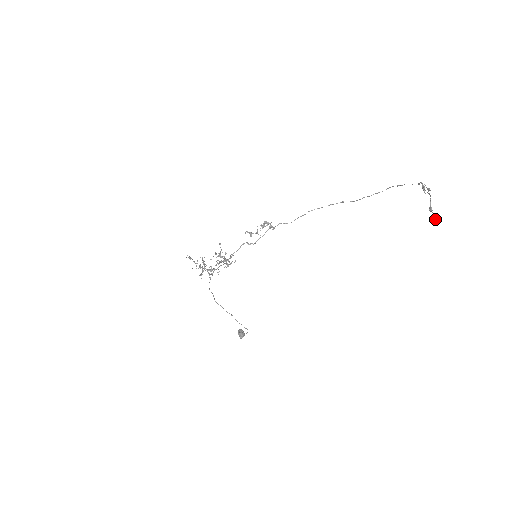
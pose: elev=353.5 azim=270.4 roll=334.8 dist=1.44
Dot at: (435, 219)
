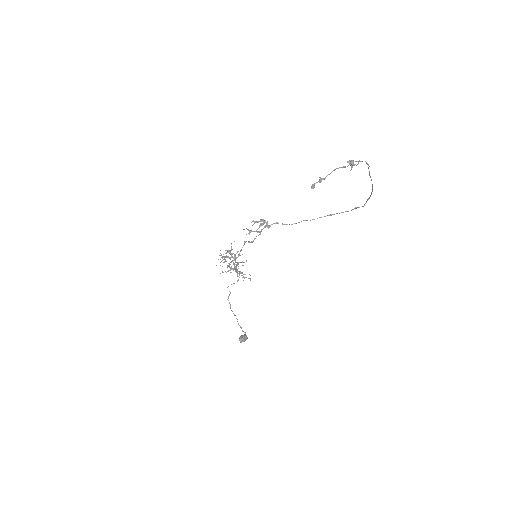
Dot at: (311, 188)
